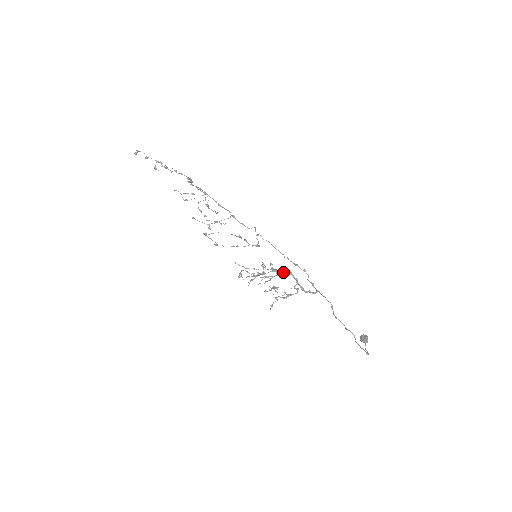
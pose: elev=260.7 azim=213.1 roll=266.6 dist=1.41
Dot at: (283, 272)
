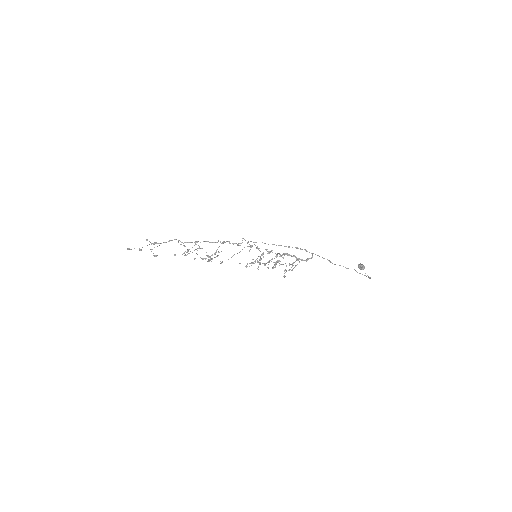
Dot at: occluded
